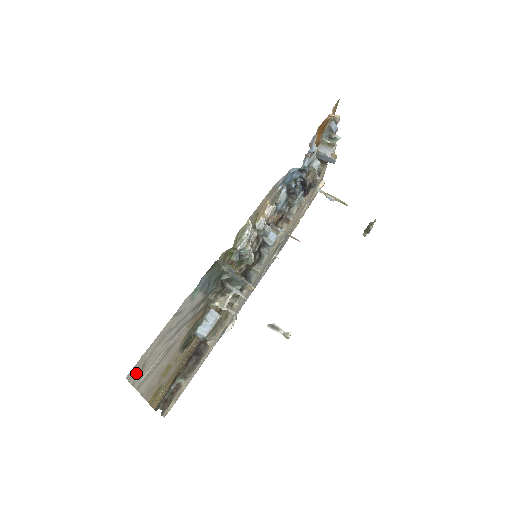
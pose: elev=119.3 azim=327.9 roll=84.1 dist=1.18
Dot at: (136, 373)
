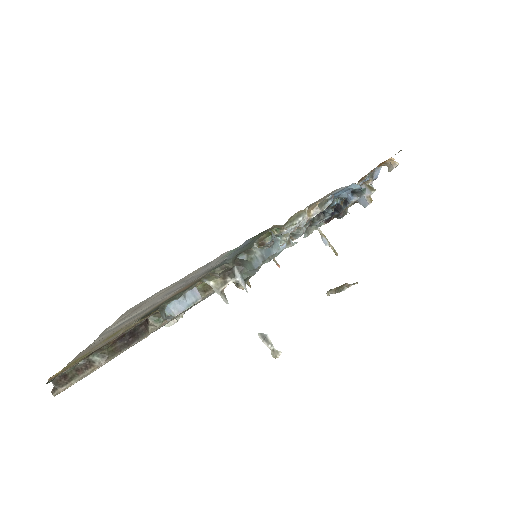
Dot at: (127, 313)
